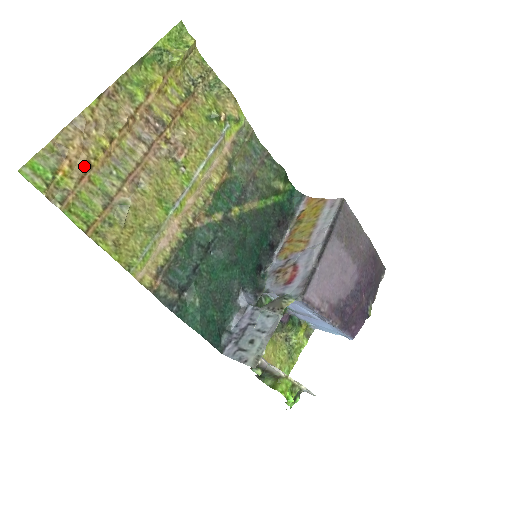
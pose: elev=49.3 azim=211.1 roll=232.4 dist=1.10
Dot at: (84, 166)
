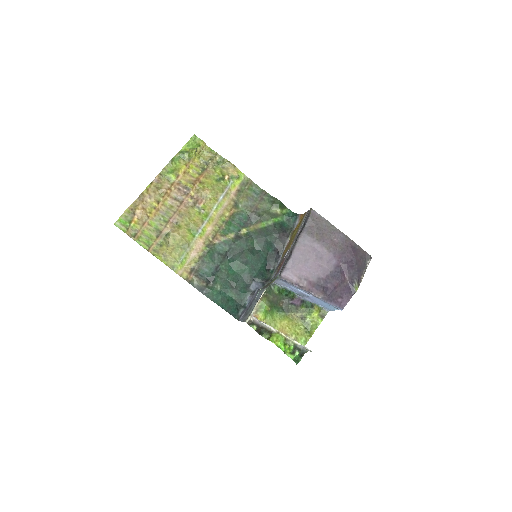
Dot at: (144, 217)
